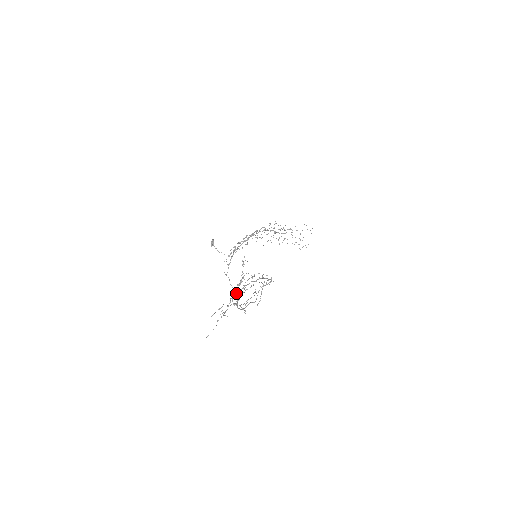
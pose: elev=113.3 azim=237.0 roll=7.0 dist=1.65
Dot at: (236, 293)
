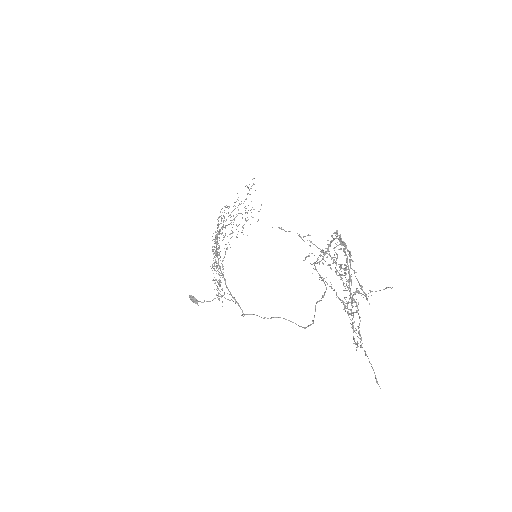
Dot at: occluded
